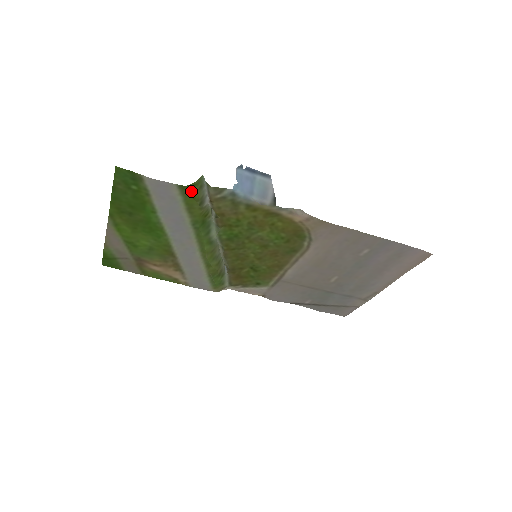
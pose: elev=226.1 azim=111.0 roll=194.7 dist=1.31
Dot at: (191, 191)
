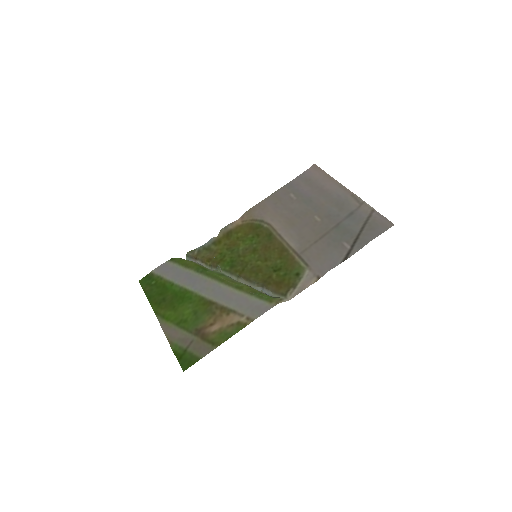
Dot at: (179, 260)
